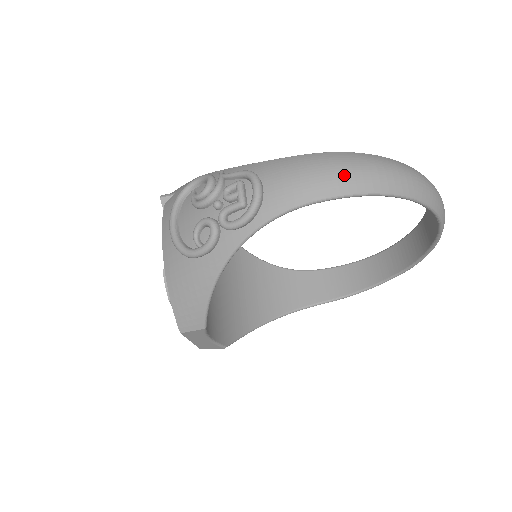
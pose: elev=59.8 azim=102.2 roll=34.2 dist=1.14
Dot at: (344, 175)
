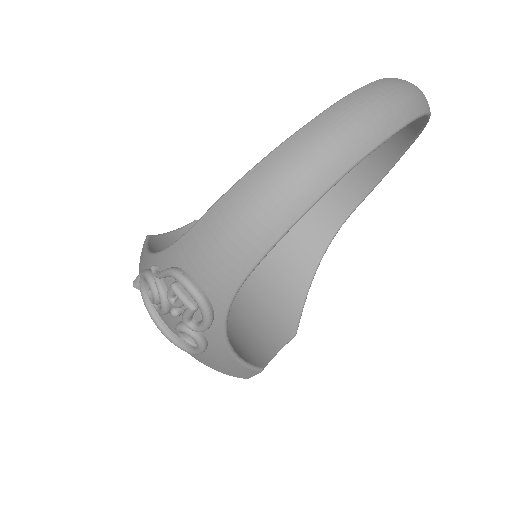
Dot at: (258, 222)
